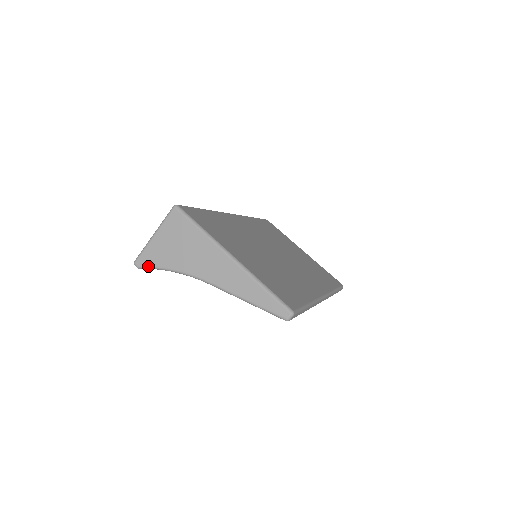
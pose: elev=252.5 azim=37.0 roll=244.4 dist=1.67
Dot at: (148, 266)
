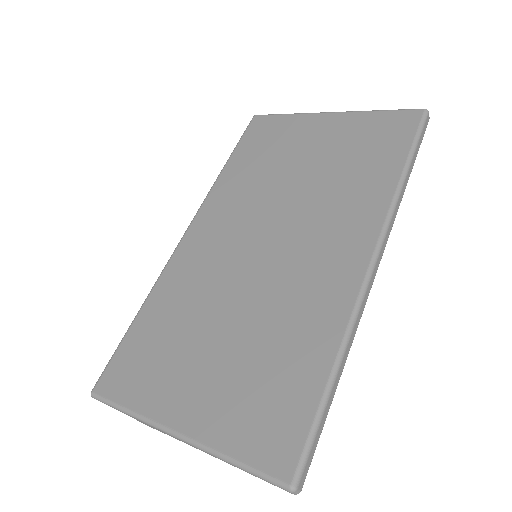
Dot at: occluded
